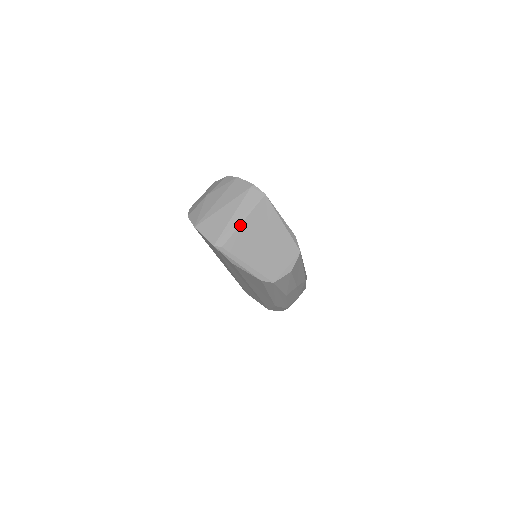
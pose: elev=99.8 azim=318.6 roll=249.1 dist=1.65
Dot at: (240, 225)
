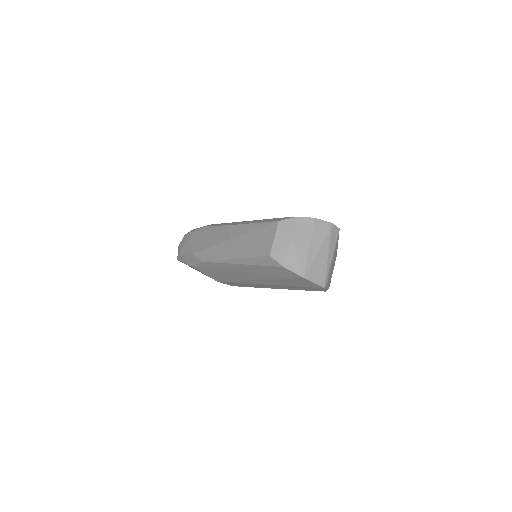
Dot at: occluded
